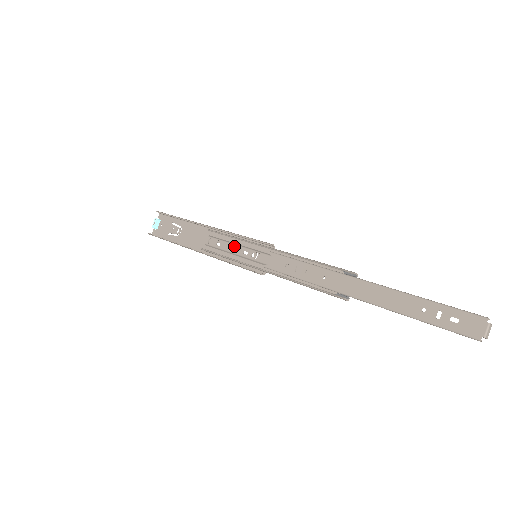
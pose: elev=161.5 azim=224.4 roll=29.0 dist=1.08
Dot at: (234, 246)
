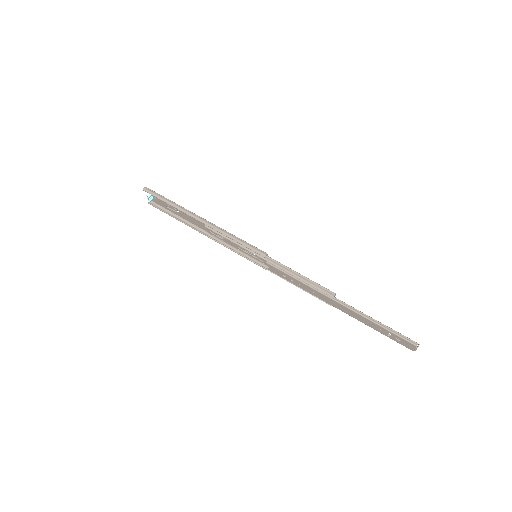
Dot at: (234, 244)
